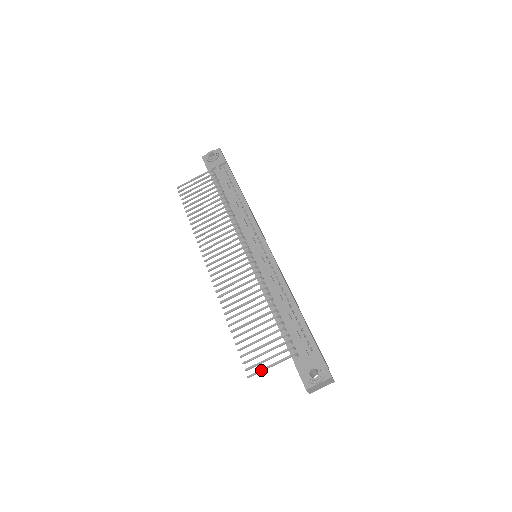
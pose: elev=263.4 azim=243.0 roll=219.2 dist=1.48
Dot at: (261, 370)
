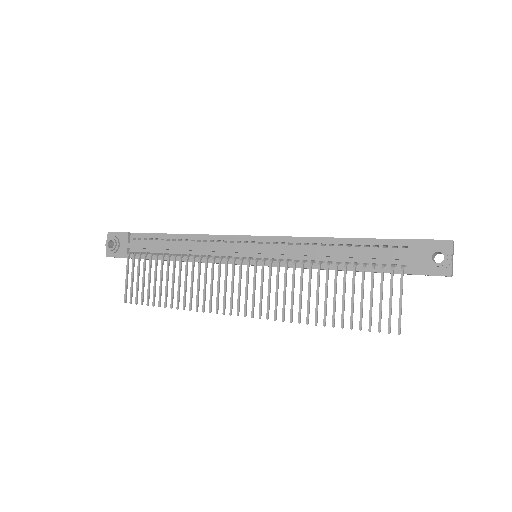
Dot at: (400, 315)
